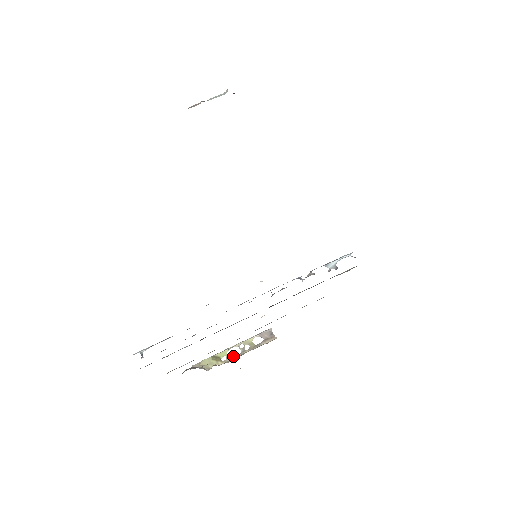
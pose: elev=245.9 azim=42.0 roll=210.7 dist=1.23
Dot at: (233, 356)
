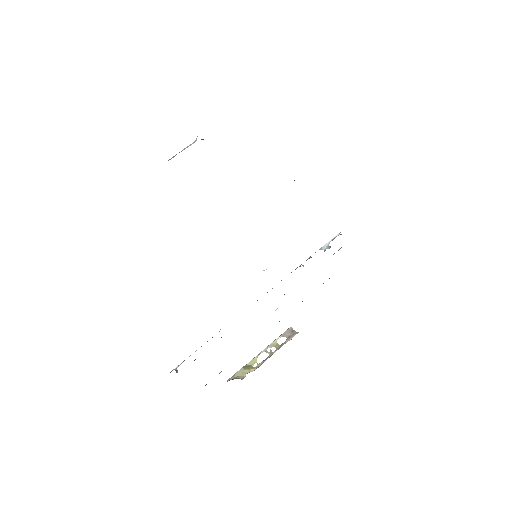
Dot at: (263, 360)
